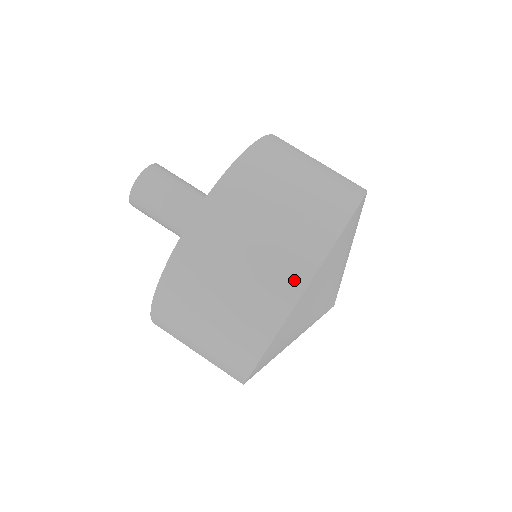
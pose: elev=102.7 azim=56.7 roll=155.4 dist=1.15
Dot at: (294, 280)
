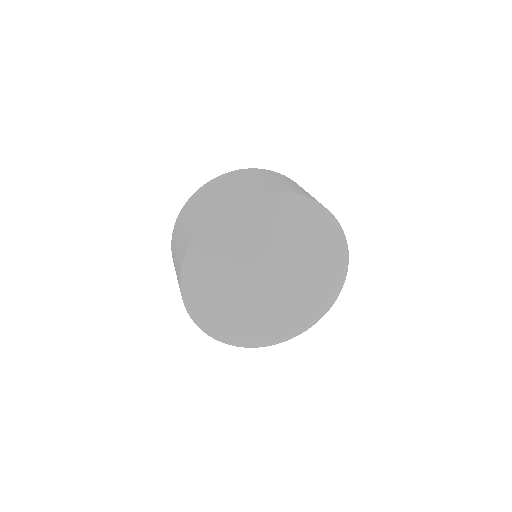
Dot at: (241, 195)
